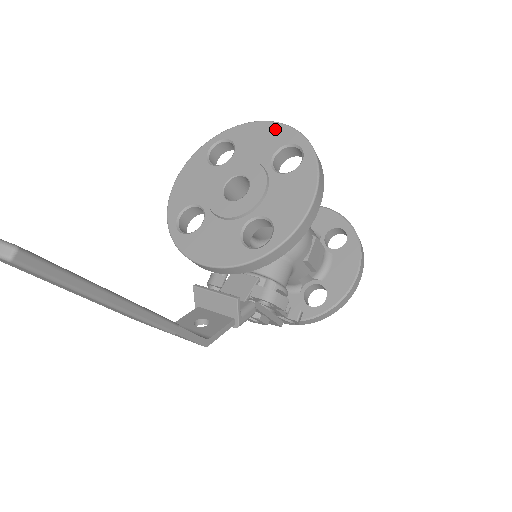
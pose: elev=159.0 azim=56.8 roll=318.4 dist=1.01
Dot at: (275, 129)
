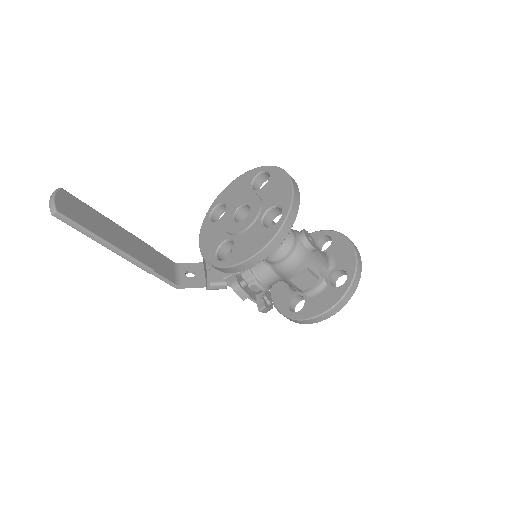
Dot at: (287, 189)
